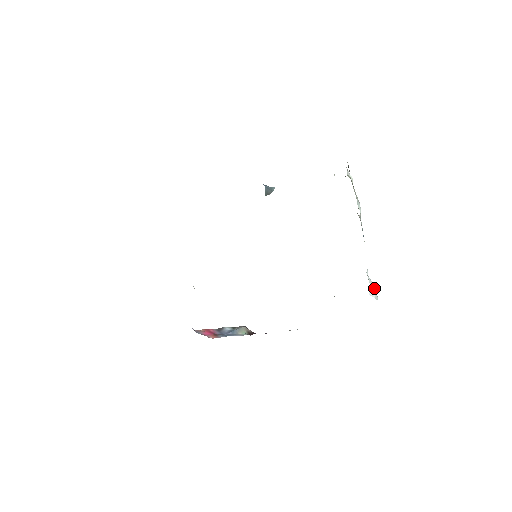
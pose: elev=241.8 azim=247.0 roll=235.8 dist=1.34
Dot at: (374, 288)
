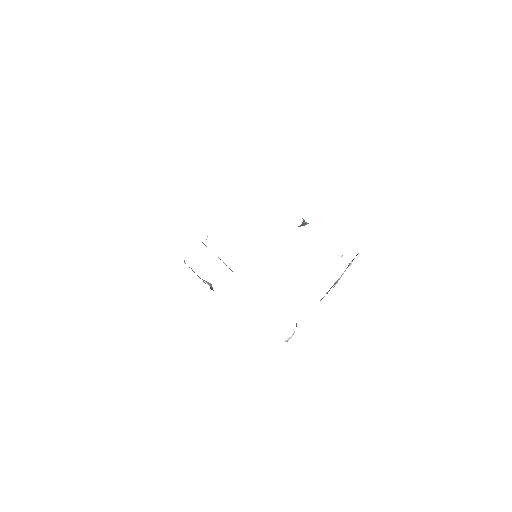
Dot at: occluded
